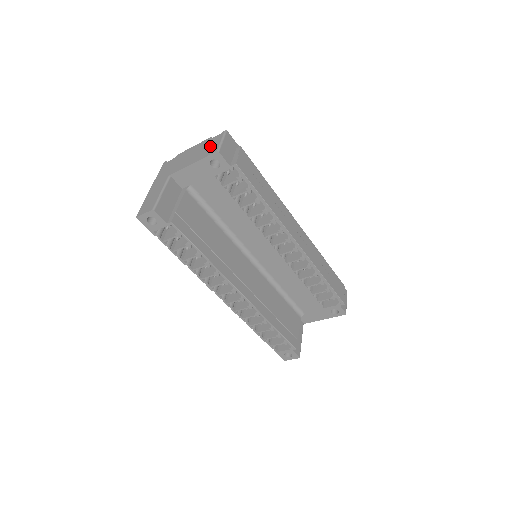
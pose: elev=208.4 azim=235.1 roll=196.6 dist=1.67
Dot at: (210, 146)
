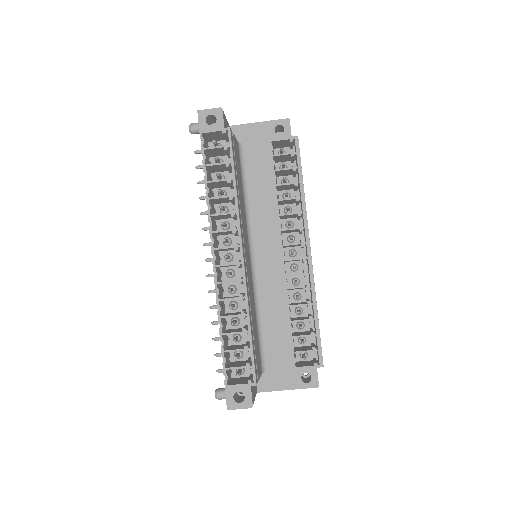
Dot at: occluded
